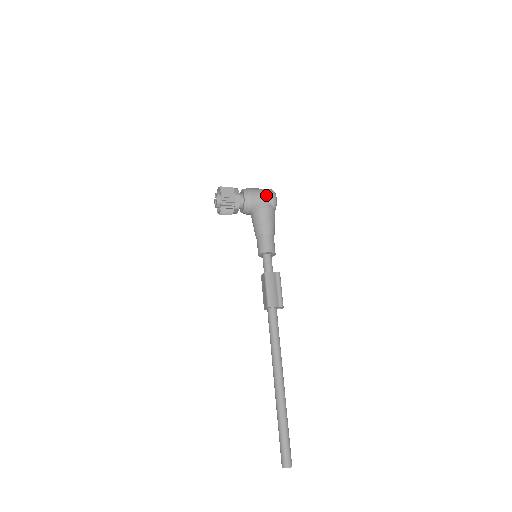
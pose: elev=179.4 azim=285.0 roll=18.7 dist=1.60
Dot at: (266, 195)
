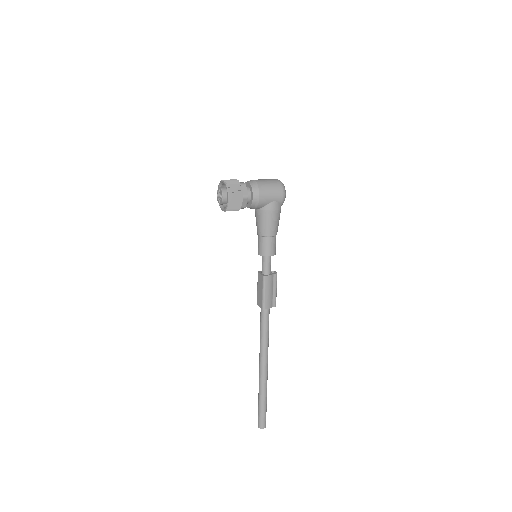
Dot at: (276, 194)
